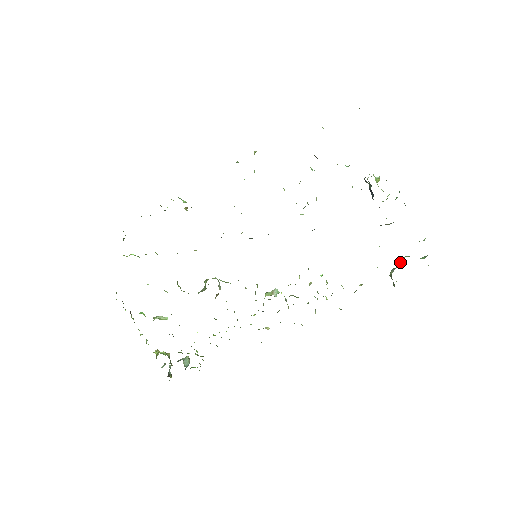
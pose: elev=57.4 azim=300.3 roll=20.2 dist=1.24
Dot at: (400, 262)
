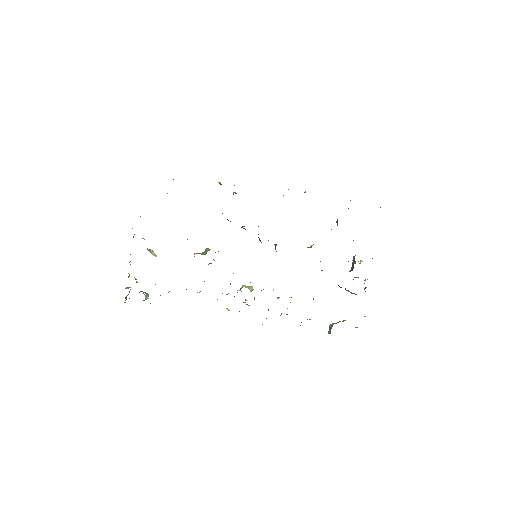
Dot at: (343, 321)
